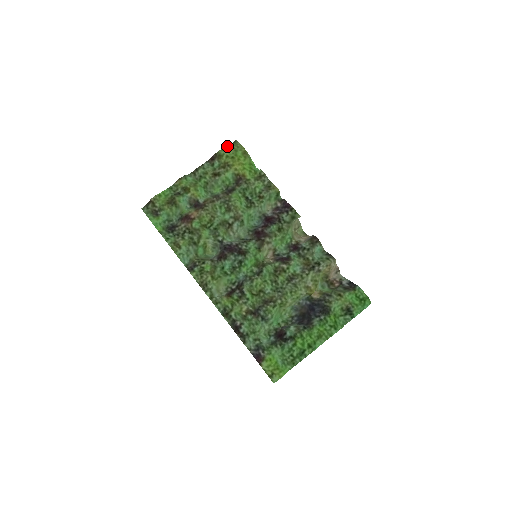
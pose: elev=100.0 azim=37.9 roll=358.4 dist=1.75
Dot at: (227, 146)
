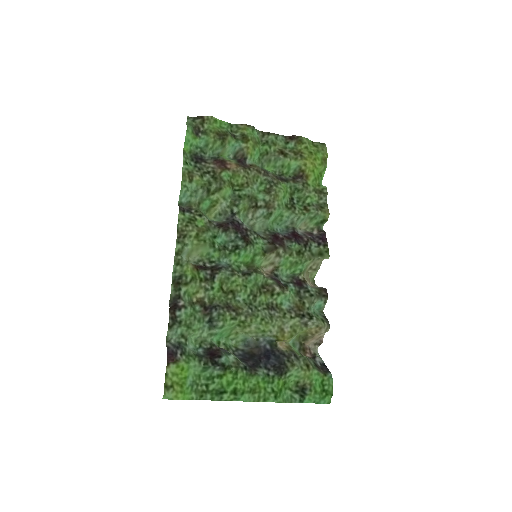
Dot at: occluded
